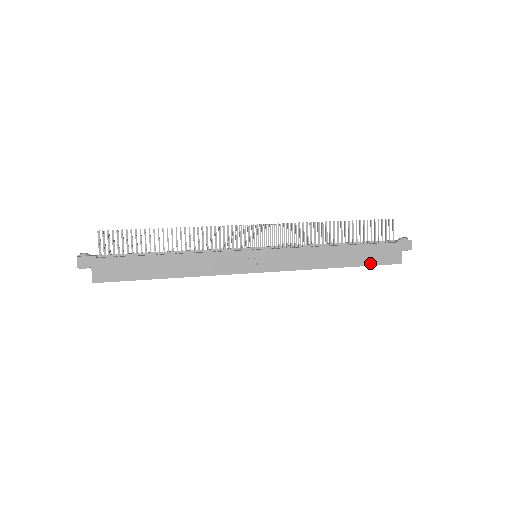
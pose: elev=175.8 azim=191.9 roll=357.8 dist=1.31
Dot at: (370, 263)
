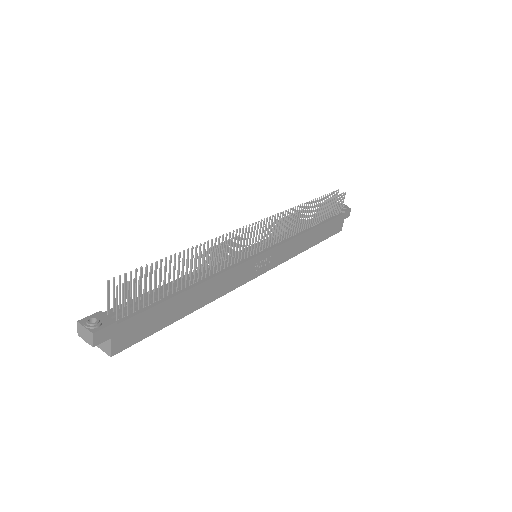
Dot at: (326, 237)
